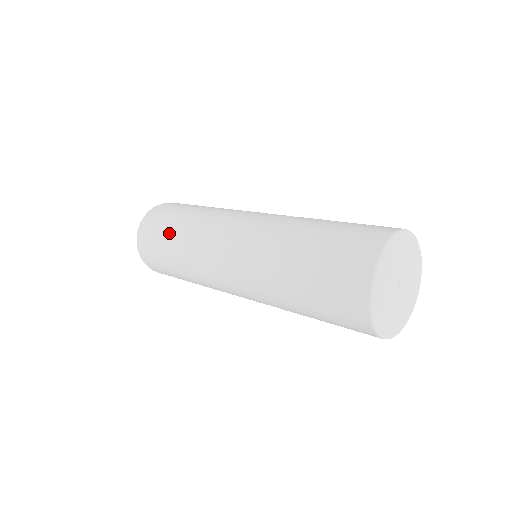
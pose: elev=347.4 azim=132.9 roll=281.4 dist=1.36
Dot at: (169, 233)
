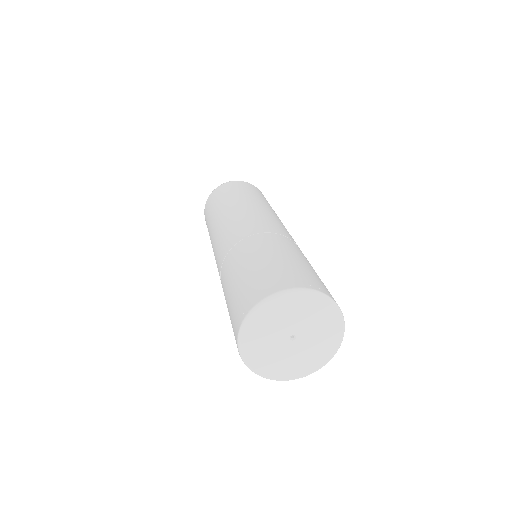
Dot at: occluded
